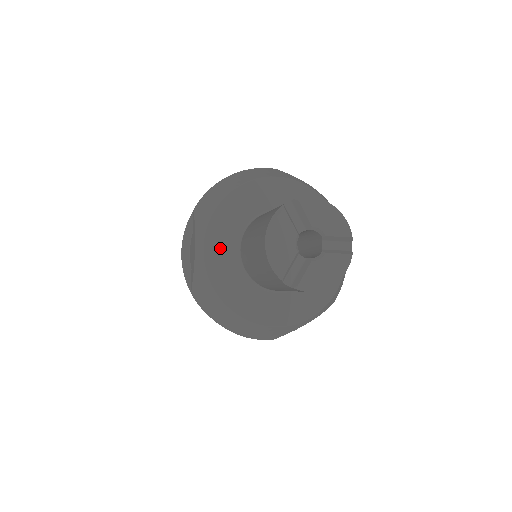
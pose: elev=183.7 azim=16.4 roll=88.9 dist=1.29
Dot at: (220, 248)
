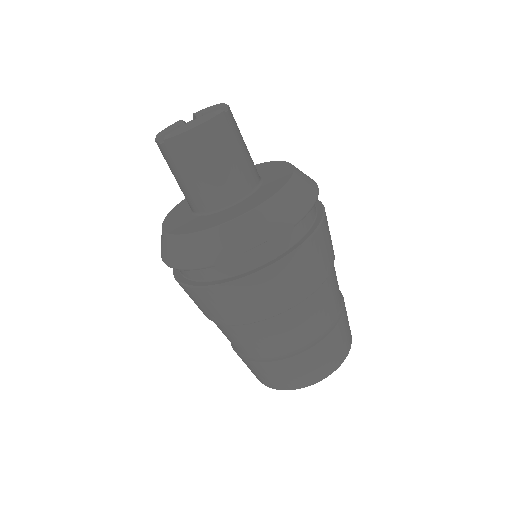
Dot at: (181, 209)
